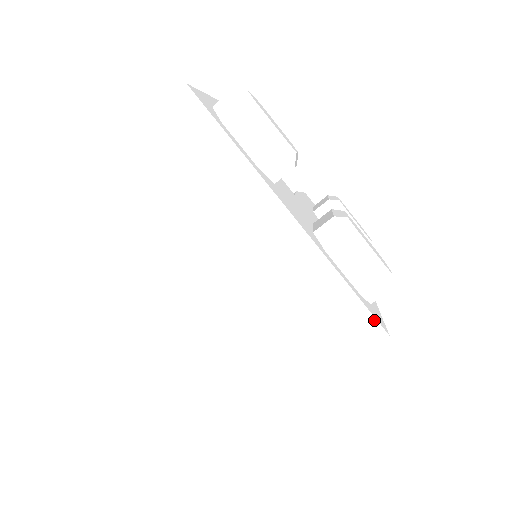
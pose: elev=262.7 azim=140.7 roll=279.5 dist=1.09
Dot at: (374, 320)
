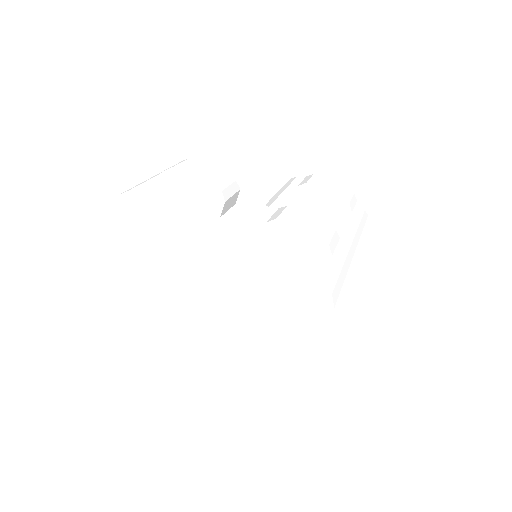
Dot at: (315, 288)
